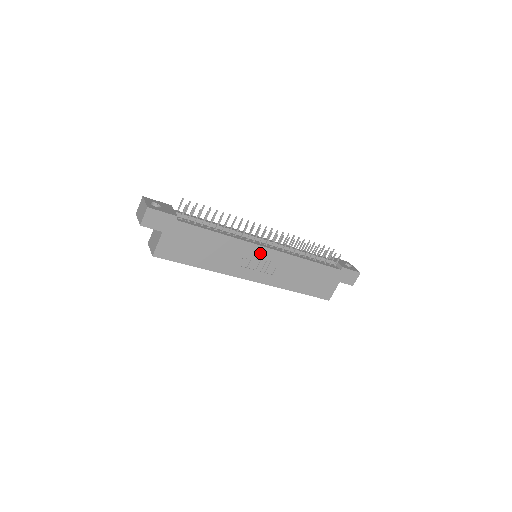
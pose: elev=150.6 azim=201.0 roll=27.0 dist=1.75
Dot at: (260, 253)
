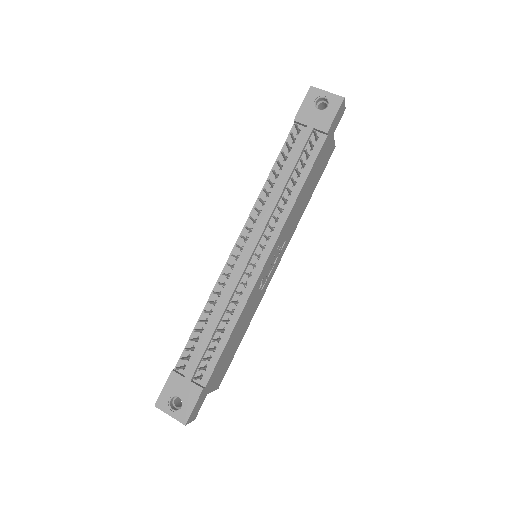
Dot at: (265, 268)
